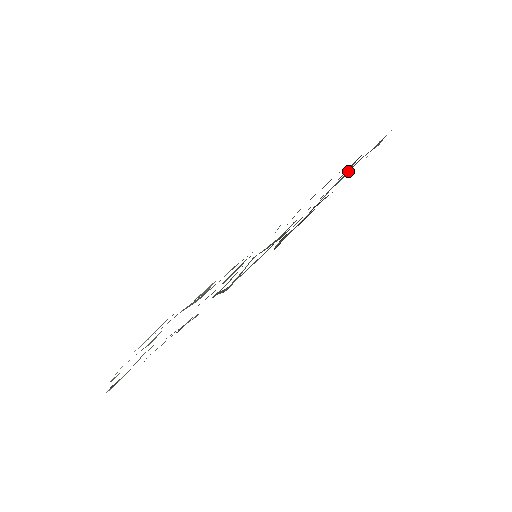
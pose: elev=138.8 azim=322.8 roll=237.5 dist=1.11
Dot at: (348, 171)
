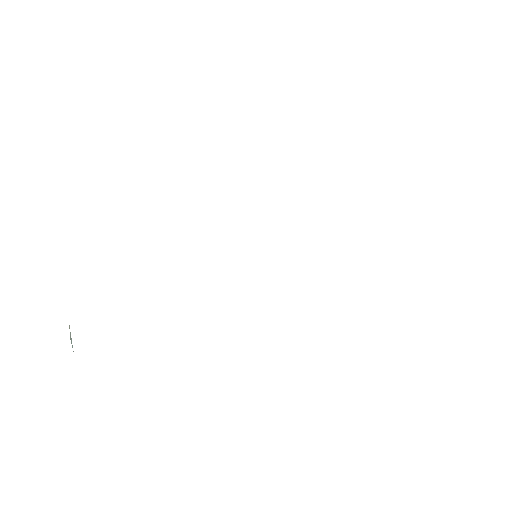
Dot at: occluded
